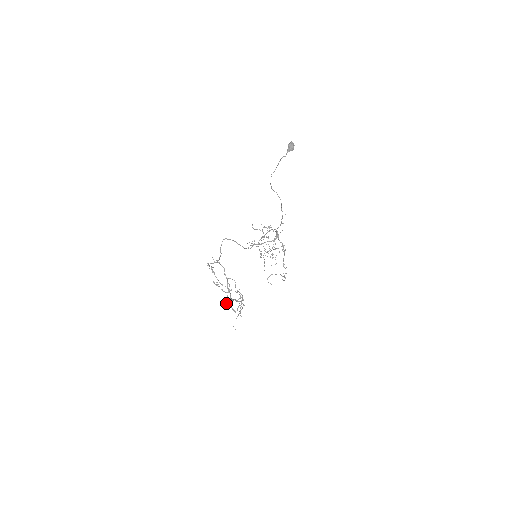
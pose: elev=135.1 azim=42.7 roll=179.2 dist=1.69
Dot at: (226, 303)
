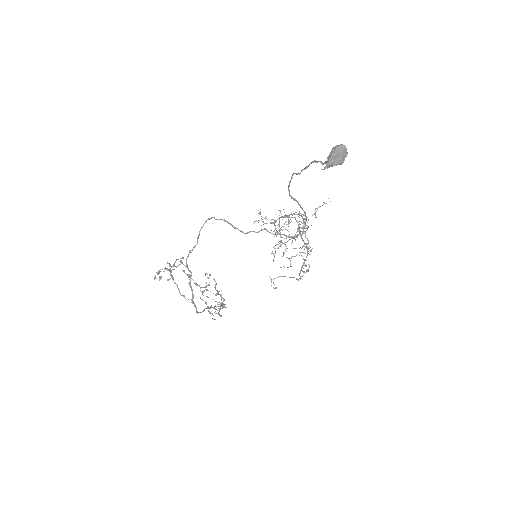
Dot at: (200, 298)
